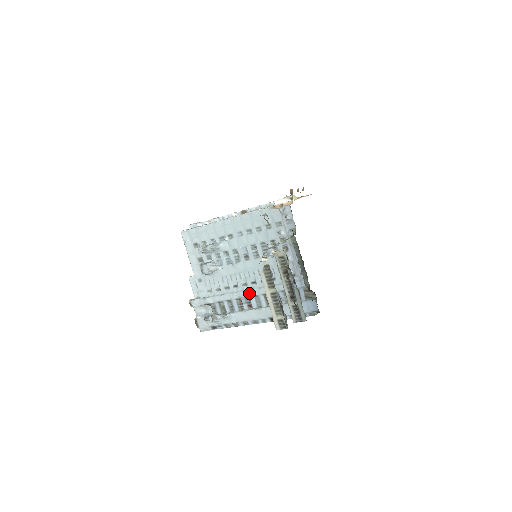
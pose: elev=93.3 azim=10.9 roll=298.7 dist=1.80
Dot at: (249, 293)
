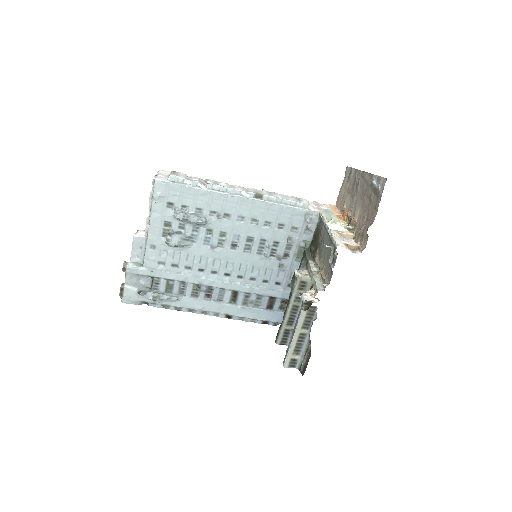
Dot at: (216, 284)
